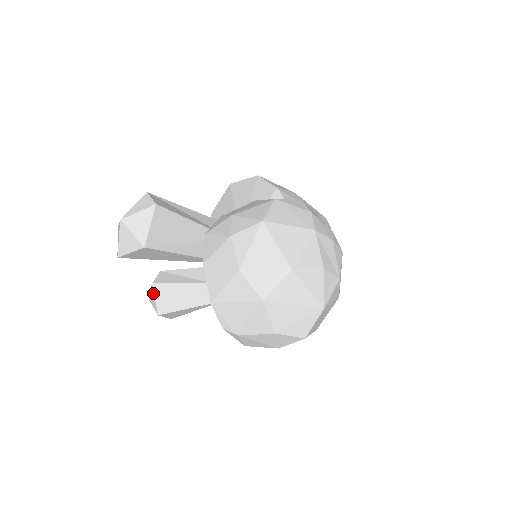
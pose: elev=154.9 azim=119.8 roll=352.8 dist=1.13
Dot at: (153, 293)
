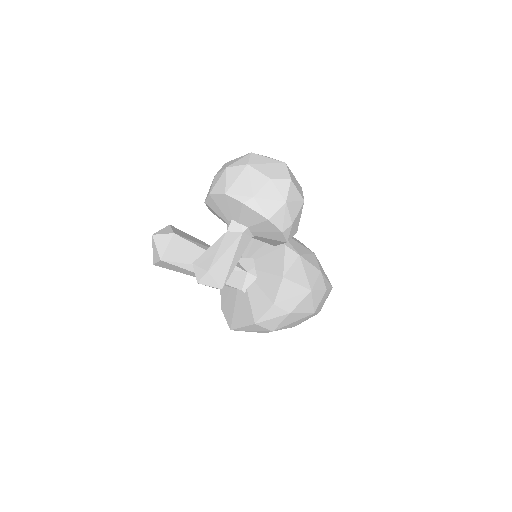
Dot at: (196, 267)
